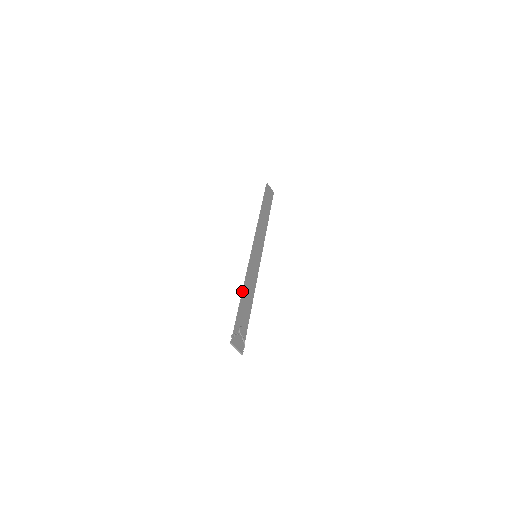
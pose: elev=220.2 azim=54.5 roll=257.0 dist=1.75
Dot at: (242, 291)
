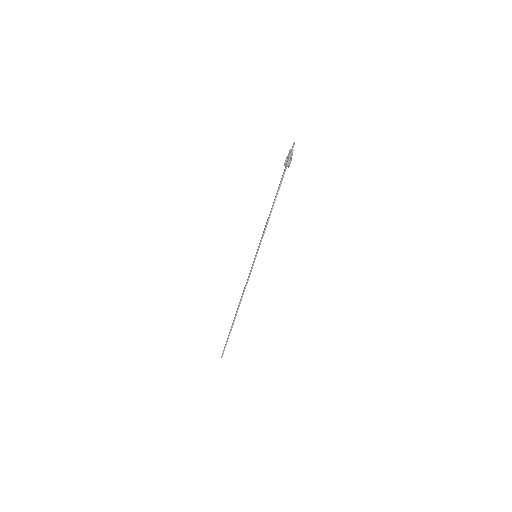
Dot at: occluded
